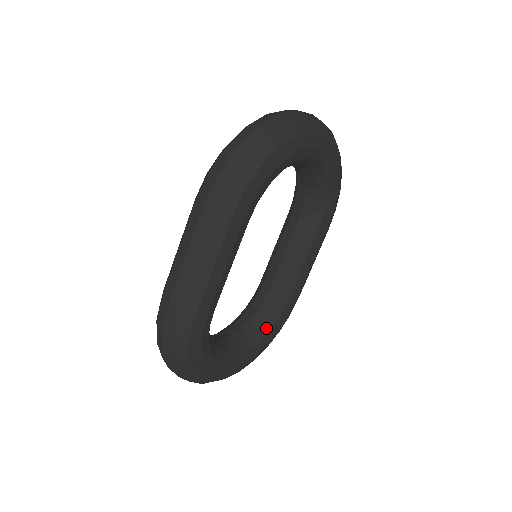
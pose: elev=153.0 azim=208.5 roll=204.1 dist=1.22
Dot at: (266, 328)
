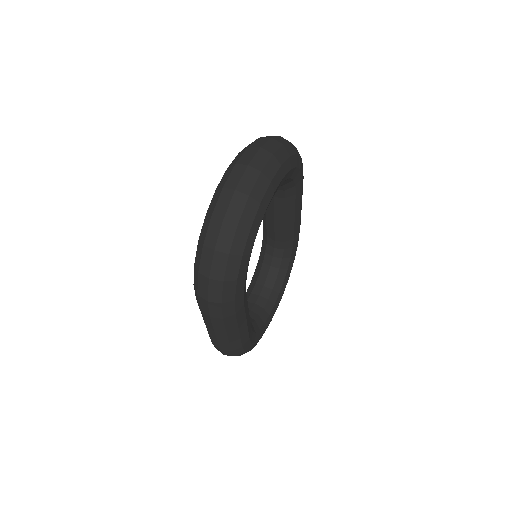
Dot at: (286, 264)
